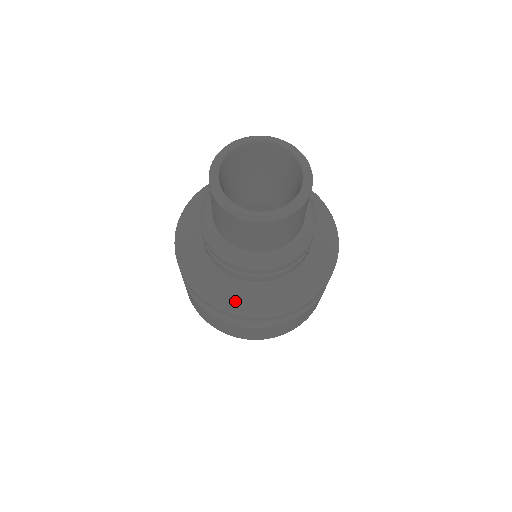
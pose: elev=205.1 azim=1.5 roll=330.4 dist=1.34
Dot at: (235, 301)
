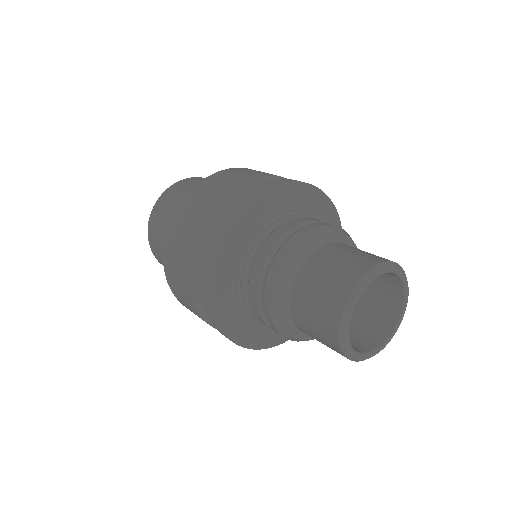
Dot at: occluded
